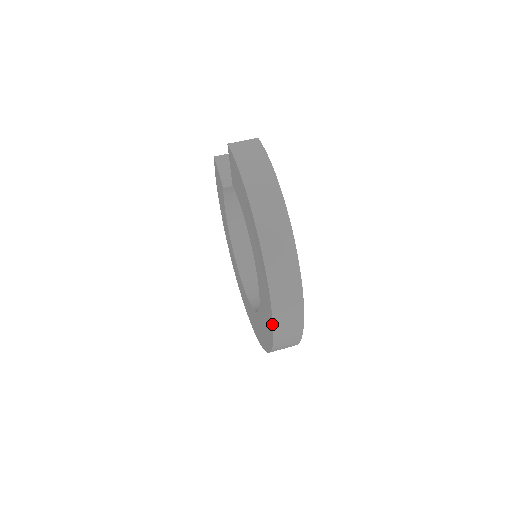
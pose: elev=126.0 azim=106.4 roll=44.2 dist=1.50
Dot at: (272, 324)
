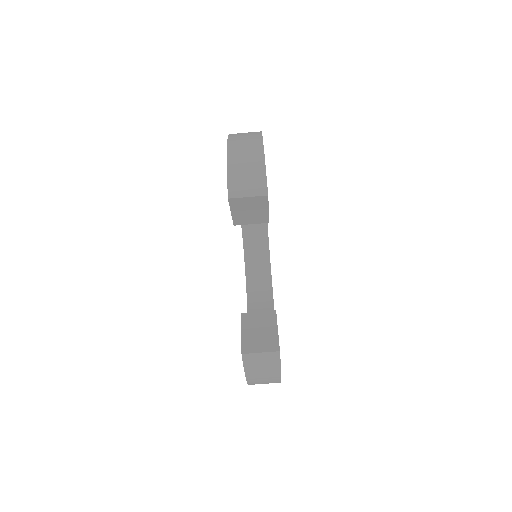
Dot at: occluded
